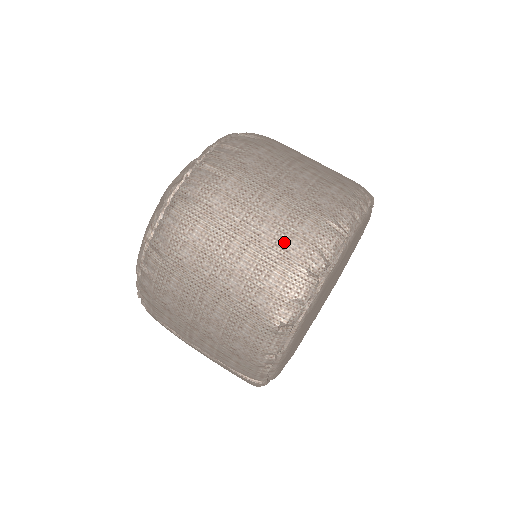
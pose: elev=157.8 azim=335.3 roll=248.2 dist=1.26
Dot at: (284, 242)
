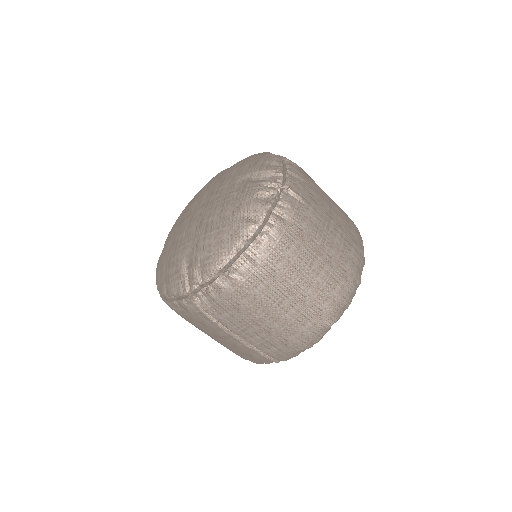
Dot at: (344, 264)
